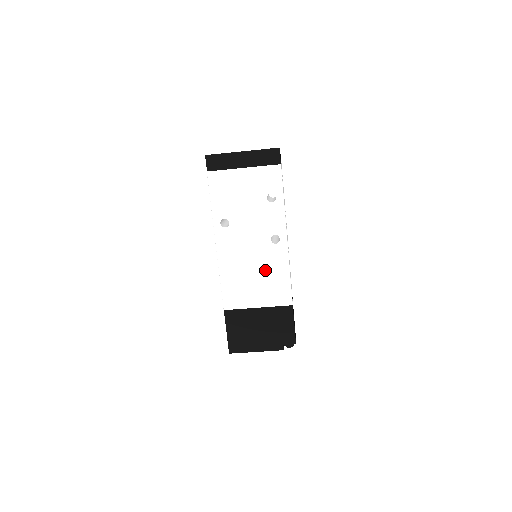
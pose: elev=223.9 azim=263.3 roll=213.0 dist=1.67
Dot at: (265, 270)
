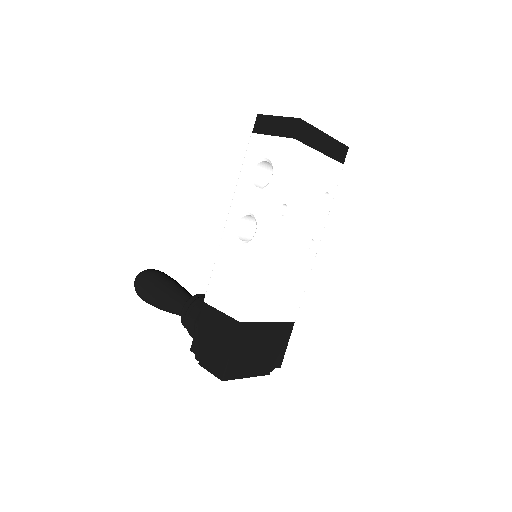
Dot at: (292, 277)
